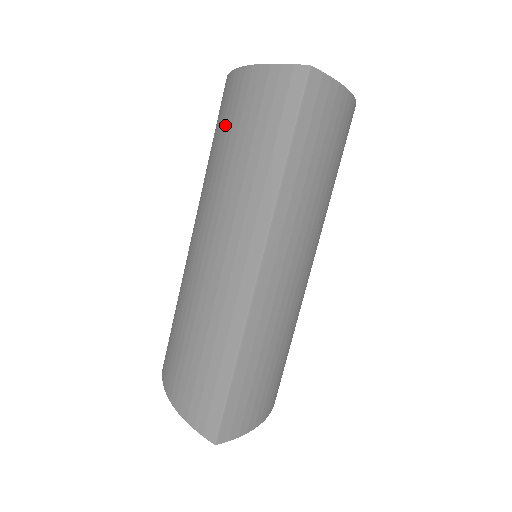
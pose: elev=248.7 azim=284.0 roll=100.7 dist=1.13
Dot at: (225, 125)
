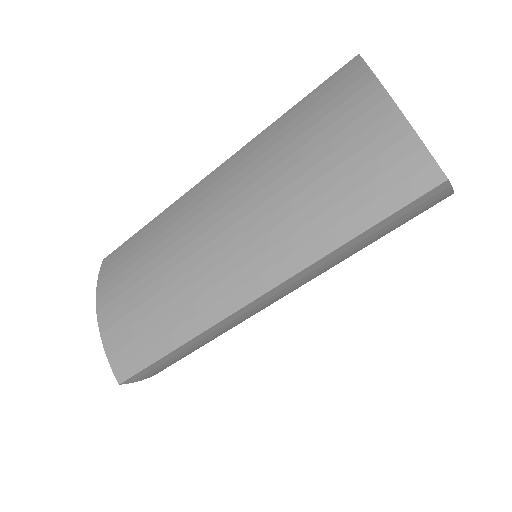
Dot at: (321, 126)
